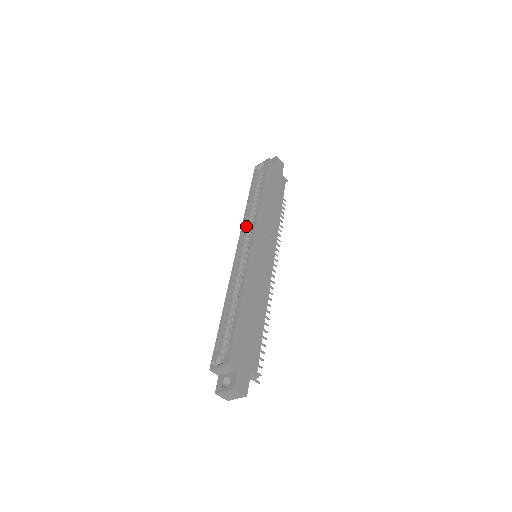
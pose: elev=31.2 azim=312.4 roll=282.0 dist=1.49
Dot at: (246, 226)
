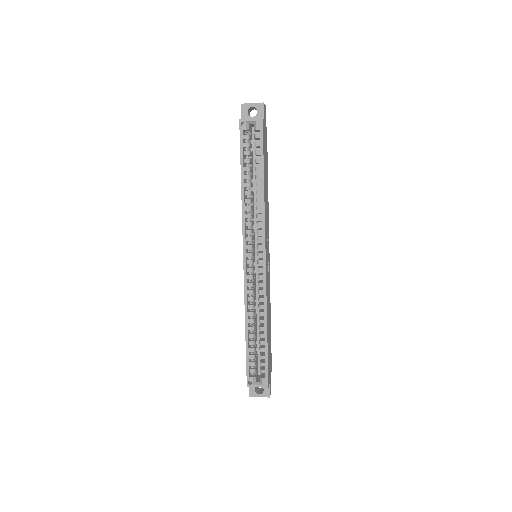
Dot at: occluded
